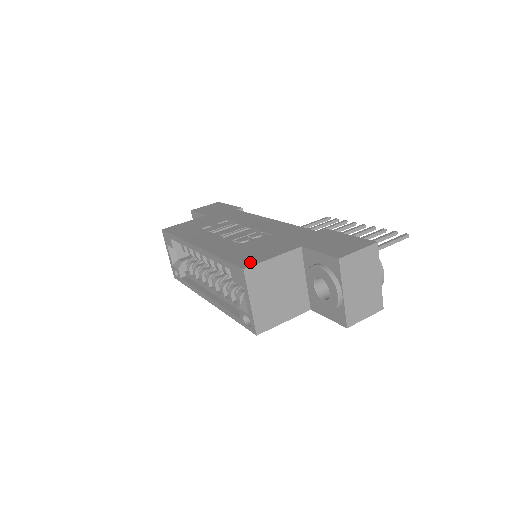
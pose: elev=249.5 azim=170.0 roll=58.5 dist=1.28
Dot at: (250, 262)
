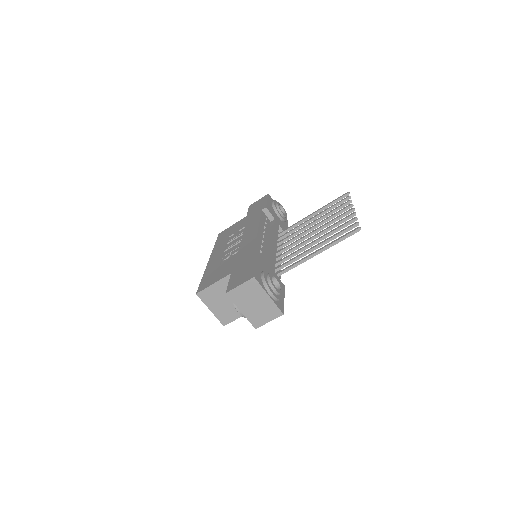
Dot at: (203, 287)
